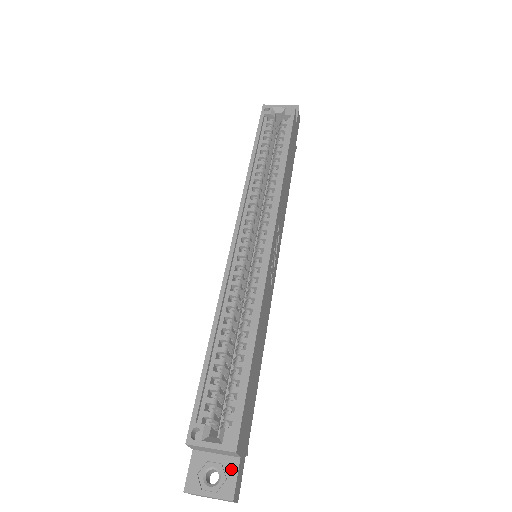
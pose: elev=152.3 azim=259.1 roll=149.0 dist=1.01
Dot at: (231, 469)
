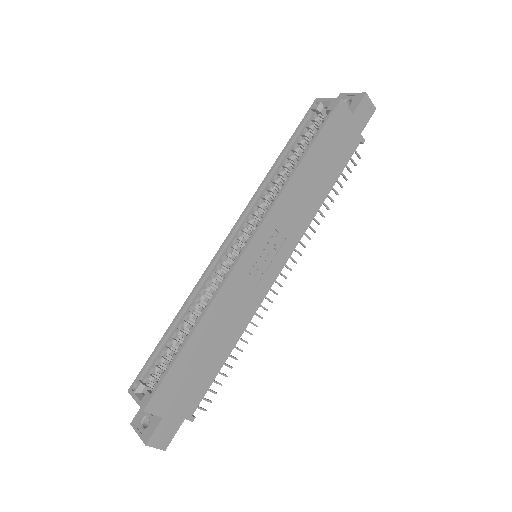
Dot at: (155, 423)
